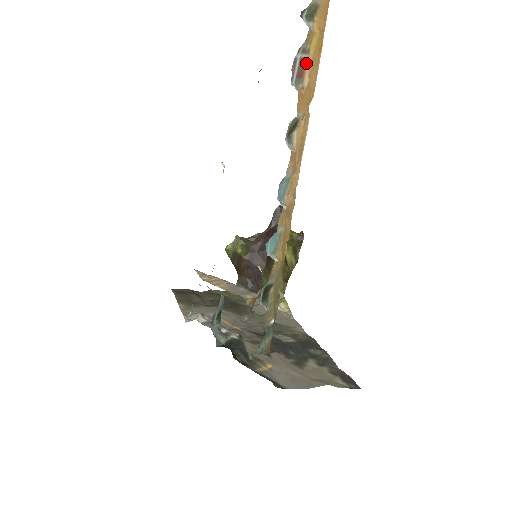
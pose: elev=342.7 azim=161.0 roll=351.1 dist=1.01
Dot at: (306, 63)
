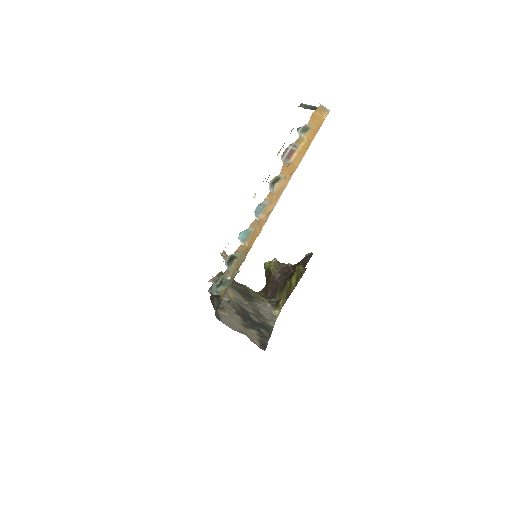
Dot at: (295, 152)
